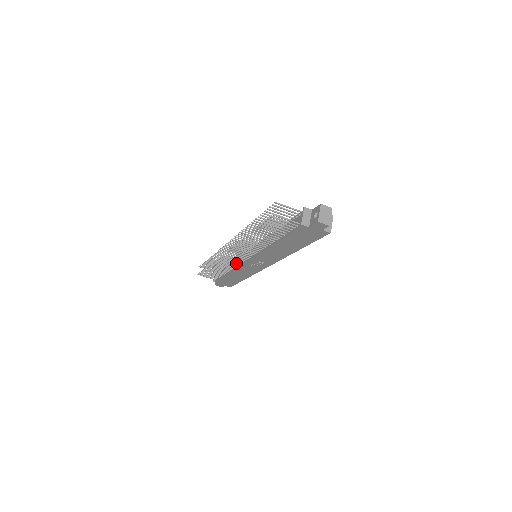
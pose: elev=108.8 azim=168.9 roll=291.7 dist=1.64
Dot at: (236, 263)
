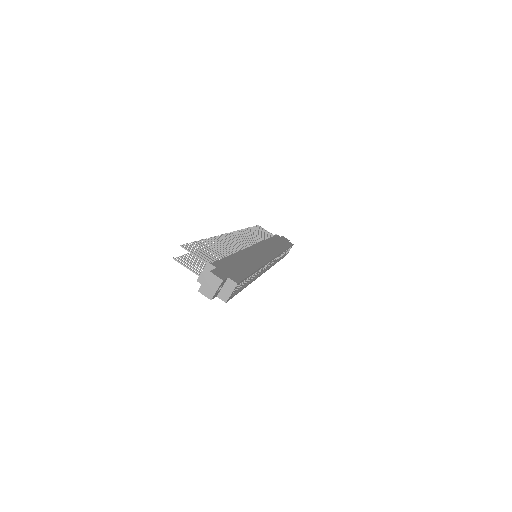
Dot at: occluded
